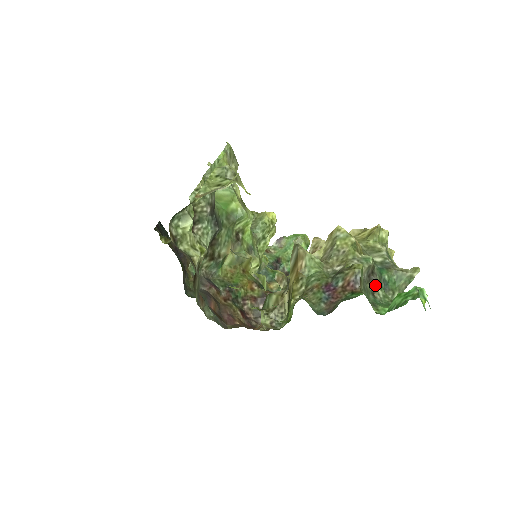
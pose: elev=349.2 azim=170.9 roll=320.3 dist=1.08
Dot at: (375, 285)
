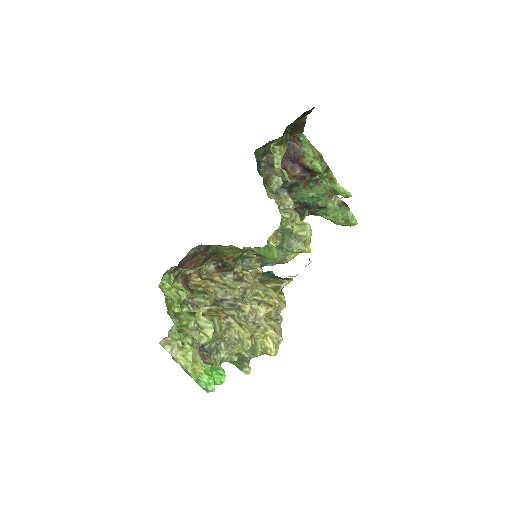
Dot at: occluded
